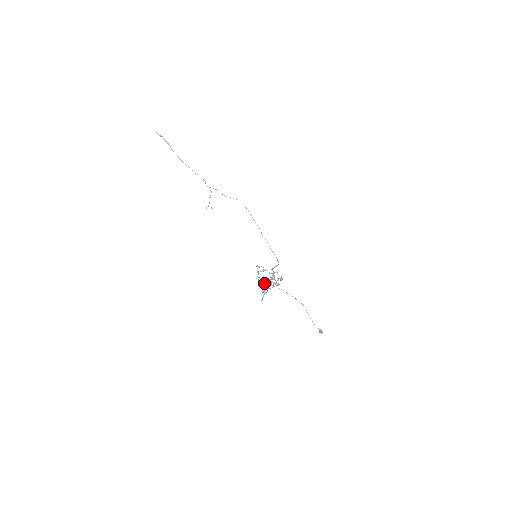
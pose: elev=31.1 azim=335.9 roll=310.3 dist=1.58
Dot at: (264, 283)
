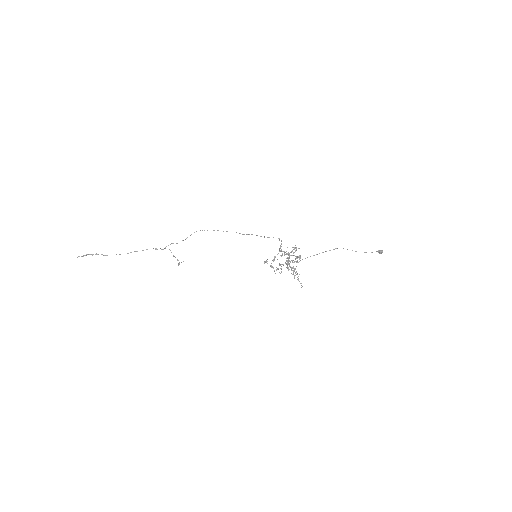
Dot at: occluded
